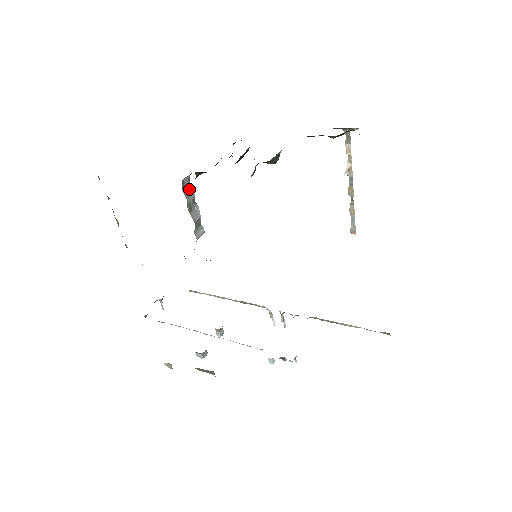
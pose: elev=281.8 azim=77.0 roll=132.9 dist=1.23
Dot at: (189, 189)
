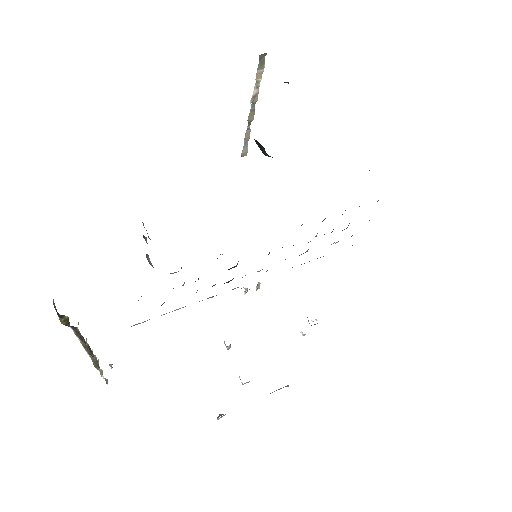
Dot at: occluded
